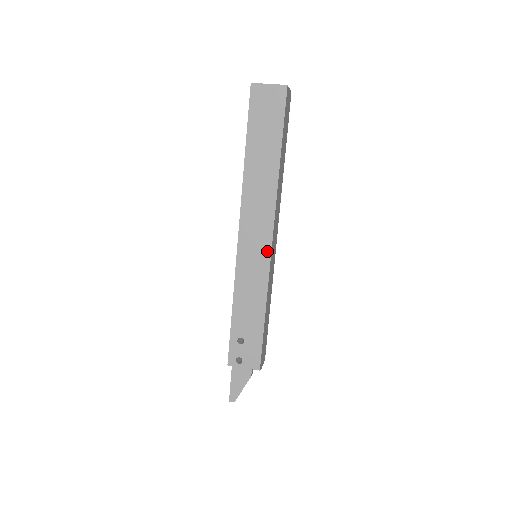
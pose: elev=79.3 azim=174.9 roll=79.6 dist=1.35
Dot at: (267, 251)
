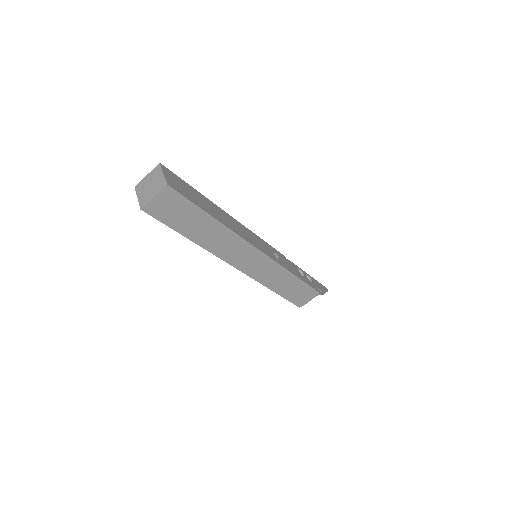
Dot at: (243, 271)
